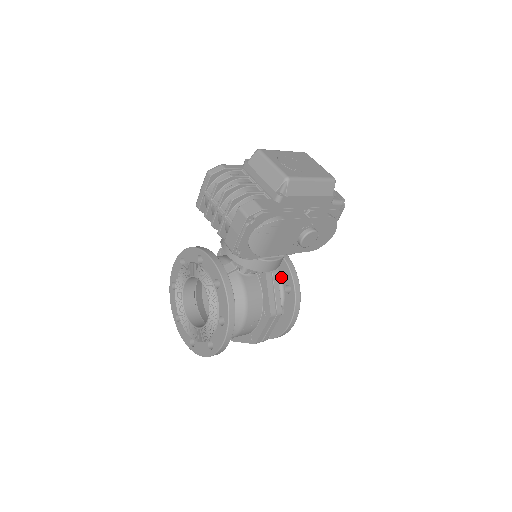
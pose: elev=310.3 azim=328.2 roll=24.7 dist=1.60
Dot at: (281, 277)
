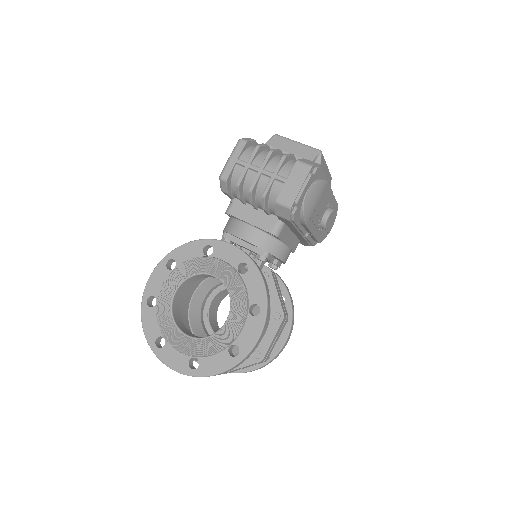
Dot at: occluded
